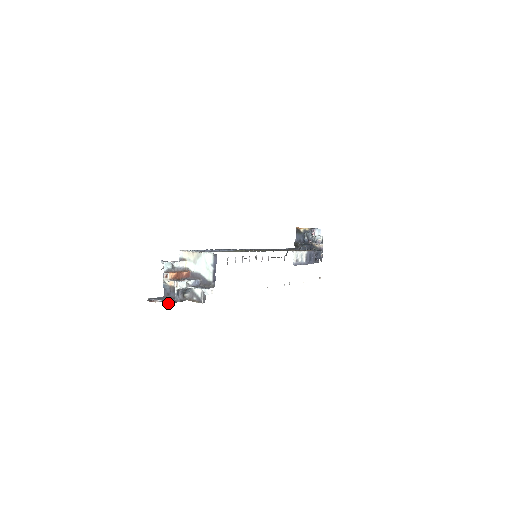
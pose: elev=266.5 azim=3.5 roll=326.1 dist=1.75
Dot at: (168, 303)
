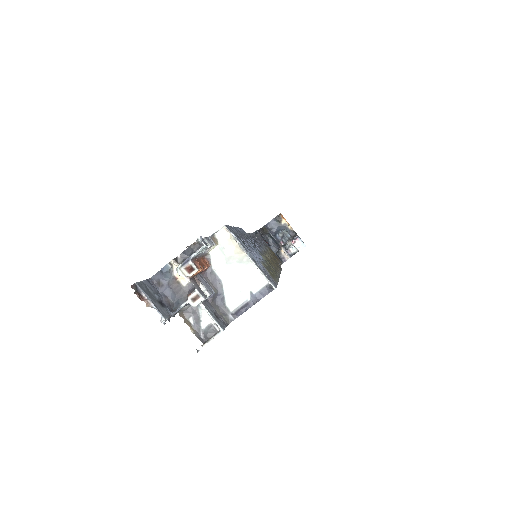
Dot at: (165, 323)
